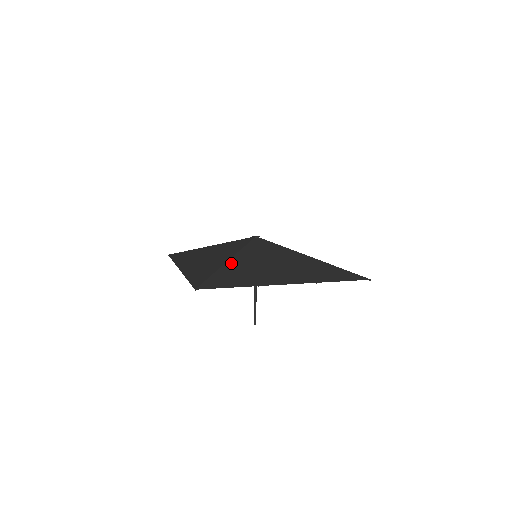
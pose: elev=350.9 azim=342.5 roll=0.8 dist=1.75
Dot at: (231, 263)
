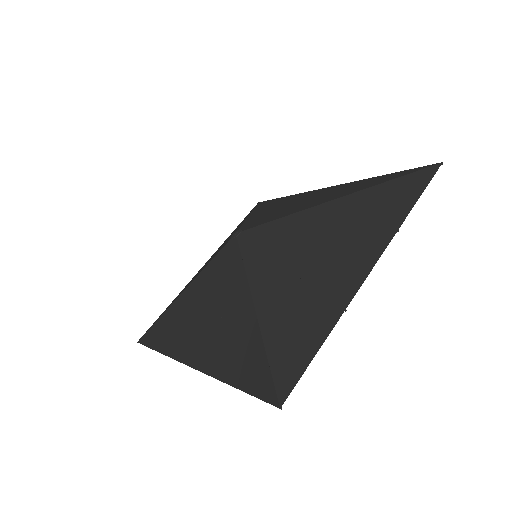
Dot at: (263, 307)
